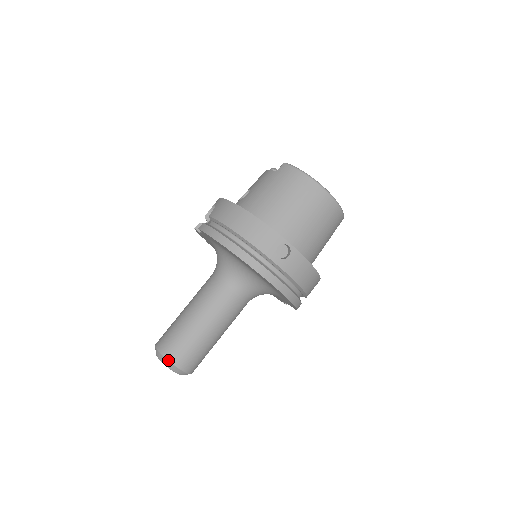
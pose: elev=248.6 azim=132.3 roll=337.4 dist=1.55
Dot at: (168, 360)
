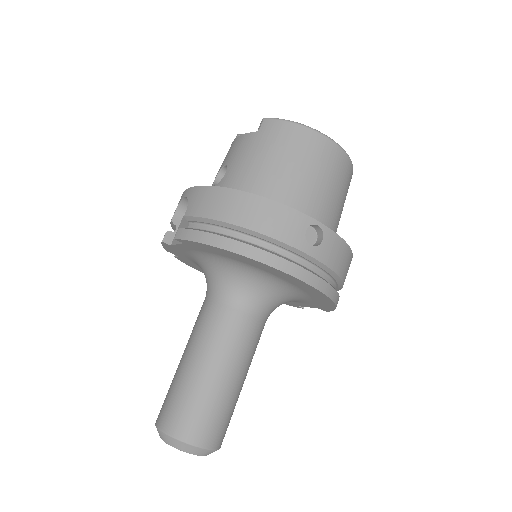
Dot at: (187, 443)
